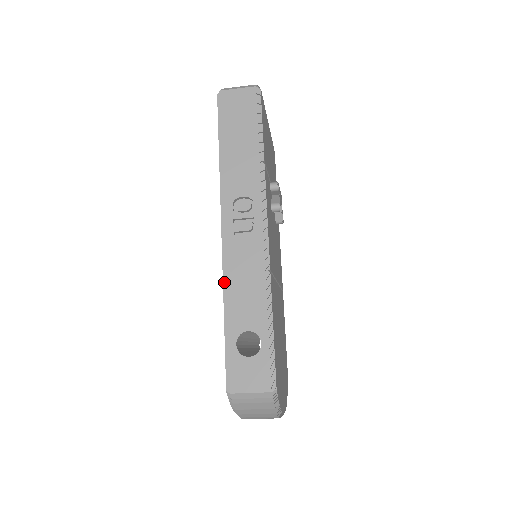
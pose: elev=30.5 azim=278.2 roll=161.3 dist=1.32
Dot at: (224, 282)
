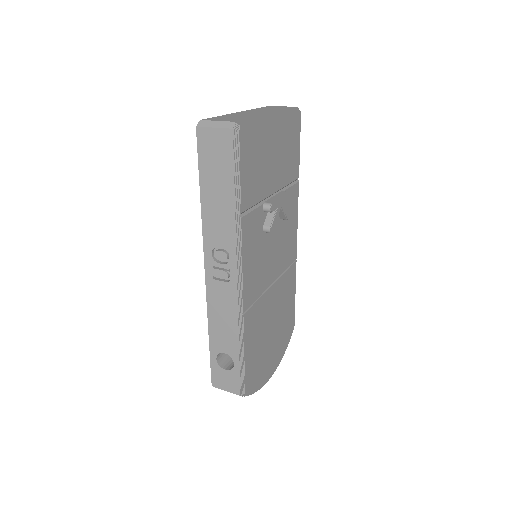
Dot at: (207, 312)
